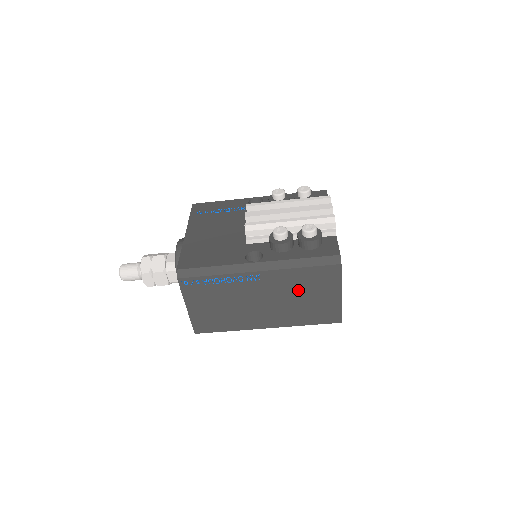
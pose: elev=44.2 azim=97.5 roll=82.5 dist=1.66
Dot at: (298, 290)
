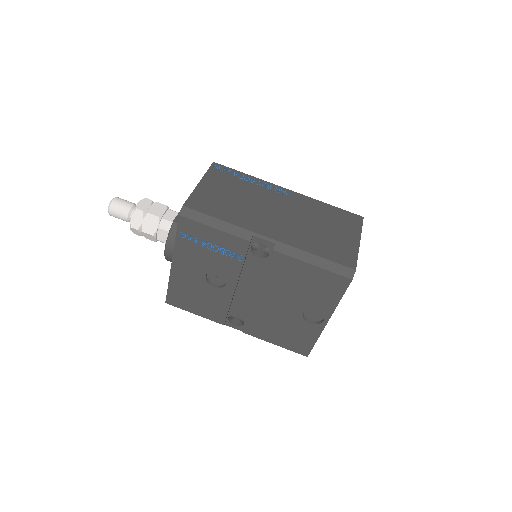
Dot at: (318, 219)
